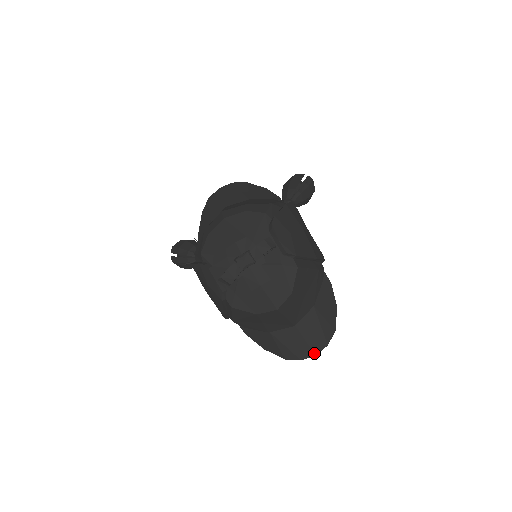
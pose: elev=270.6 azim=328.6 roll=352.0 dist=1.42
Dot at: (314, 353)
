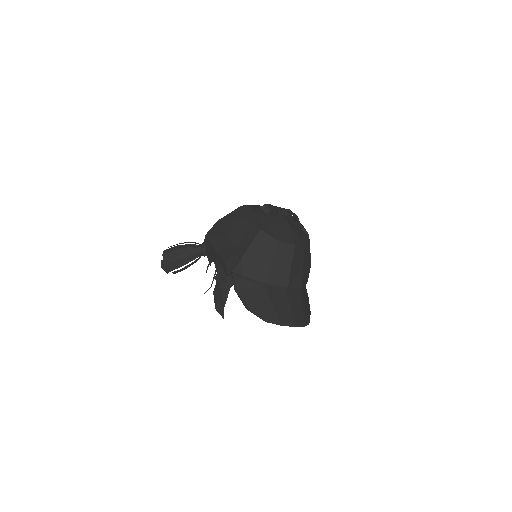
Dot at: (294, 323)
